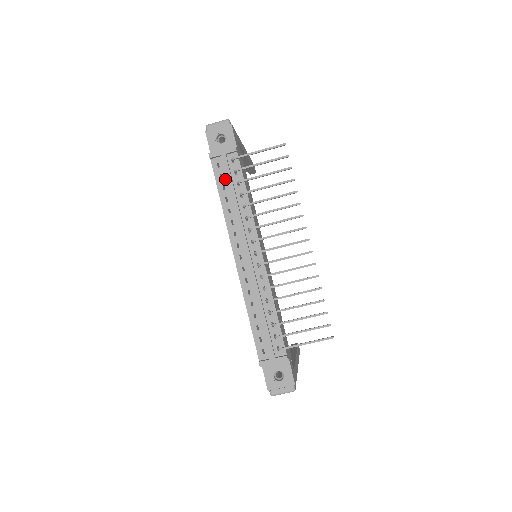
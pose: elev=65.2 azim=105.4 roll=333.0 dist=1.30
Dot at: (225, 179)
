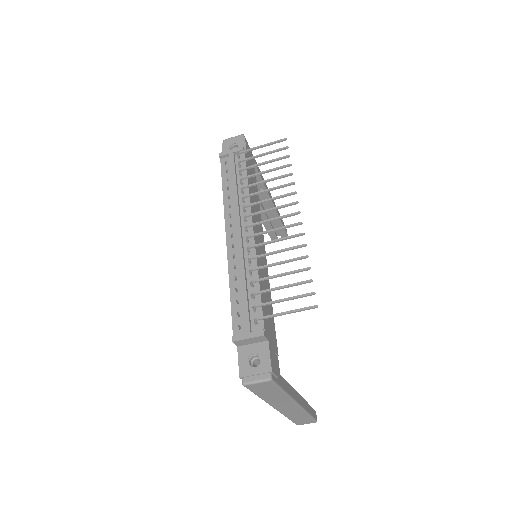
Dot at: (230, 173)
